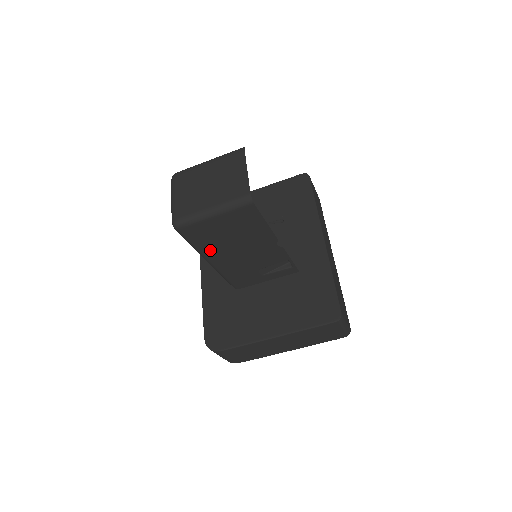
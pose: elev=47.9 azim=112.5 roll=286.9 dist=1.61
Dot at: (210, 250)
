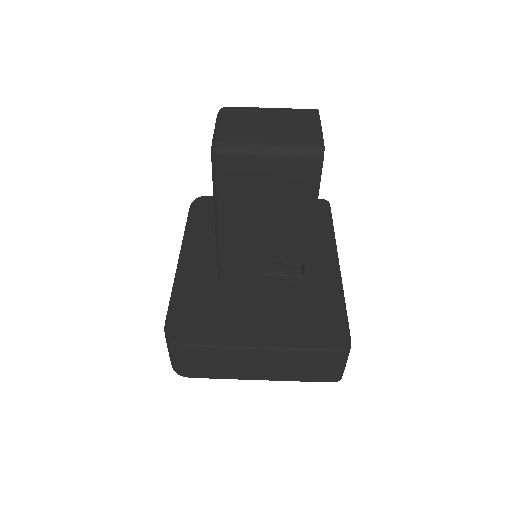
Dot at: (232, 206)
